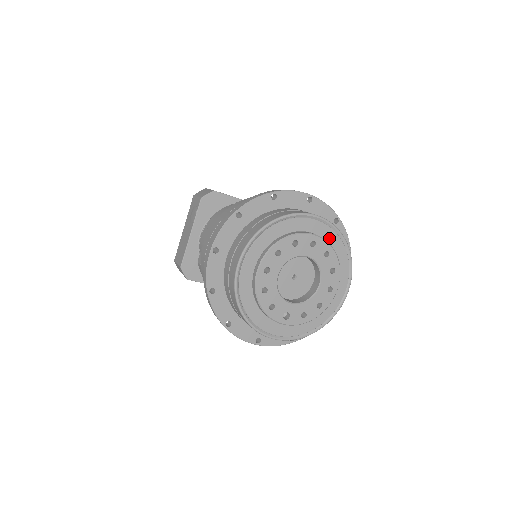
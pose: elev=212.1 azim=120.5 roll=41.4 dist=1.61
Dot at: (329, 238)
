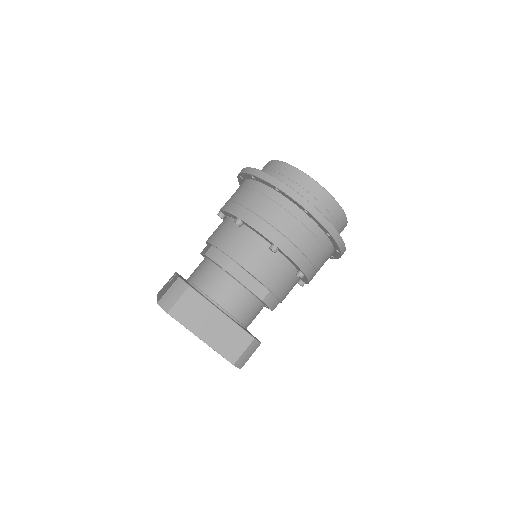
Dot at: occluded
